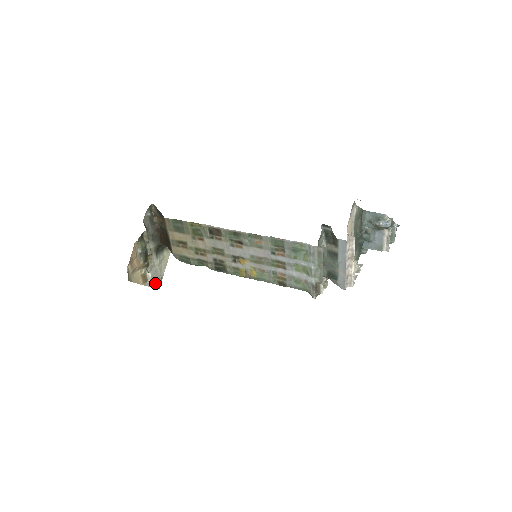
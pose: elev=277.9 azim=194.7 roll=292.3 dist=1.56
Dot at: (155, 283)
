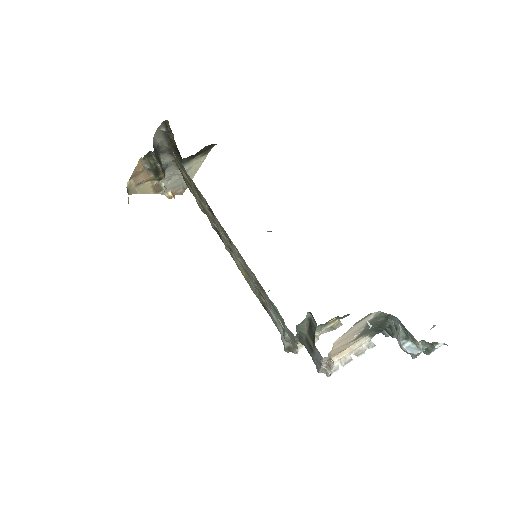
Dot at: (176, 190)
